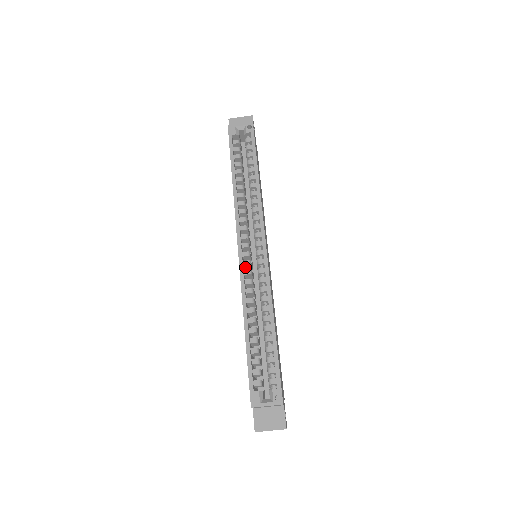
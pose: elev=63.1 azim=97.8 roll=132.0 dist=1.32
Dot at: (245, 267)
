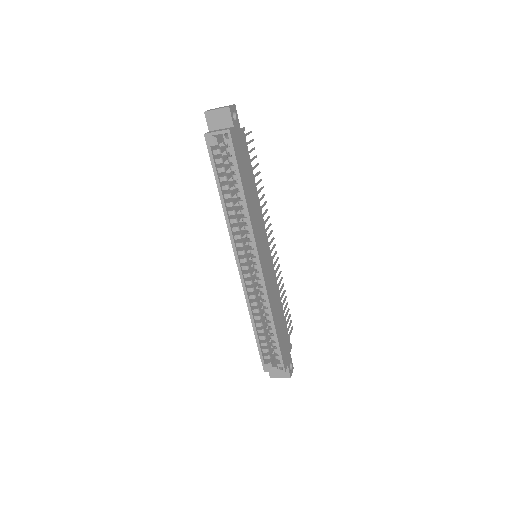
Dot at: (246, 275)
